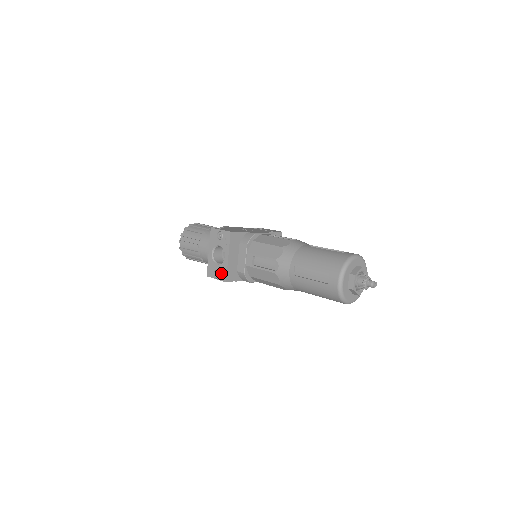
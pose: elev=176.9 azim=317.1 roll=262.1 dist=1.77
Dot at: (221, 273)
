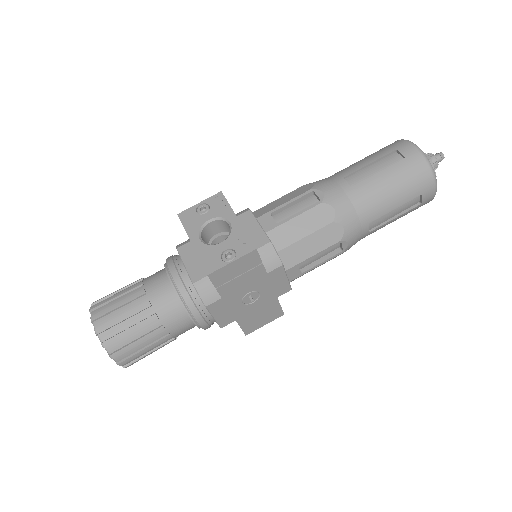
Dot at: (237, 246)
